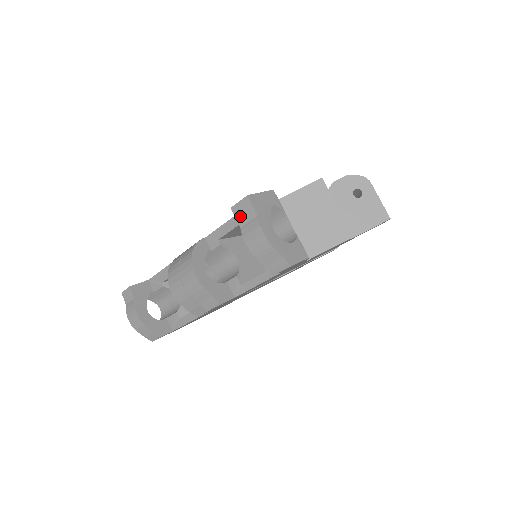
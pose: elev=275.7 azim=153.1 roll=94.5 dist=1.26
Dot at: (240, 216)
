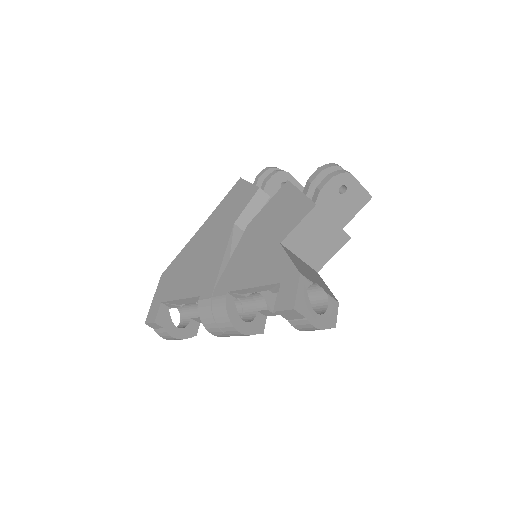
Dot at: (286, 316)
